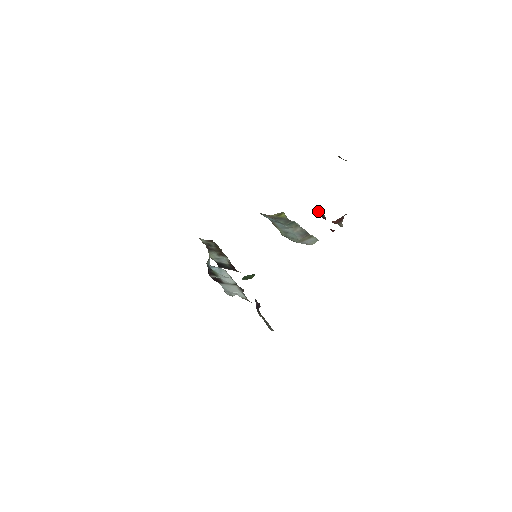
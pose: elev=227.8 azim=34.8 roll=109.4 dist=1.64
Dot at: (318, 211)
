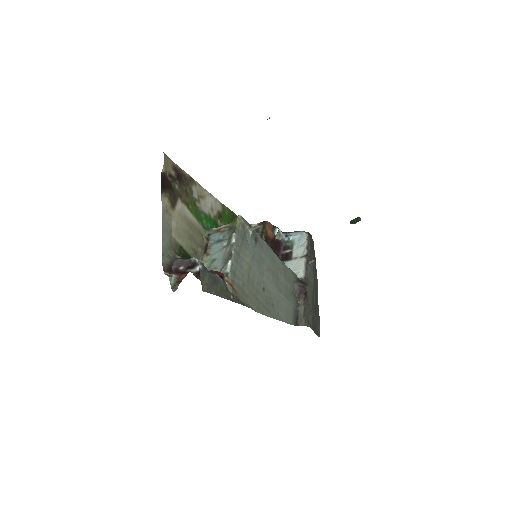
Dot at: (174, 266)
